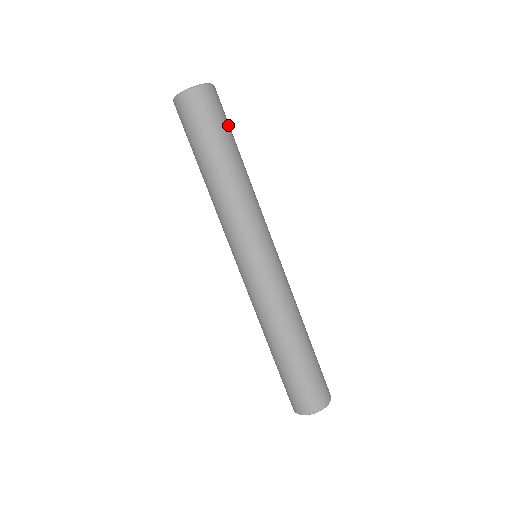
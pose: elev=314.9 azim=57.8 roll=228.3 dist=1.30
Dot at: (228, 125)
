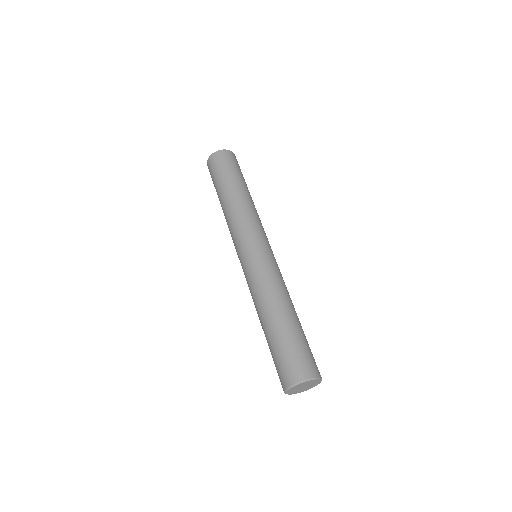
Dot at: (241, 173)
